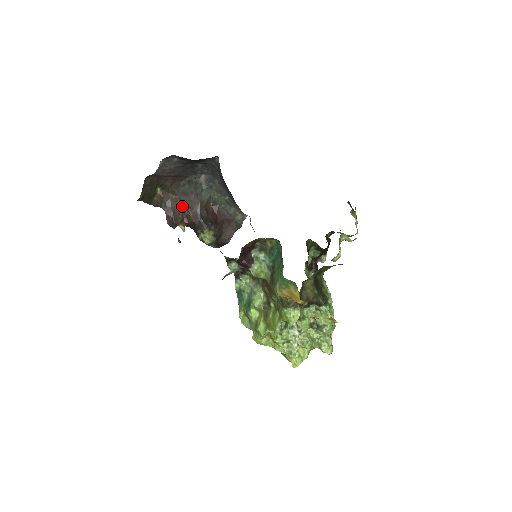
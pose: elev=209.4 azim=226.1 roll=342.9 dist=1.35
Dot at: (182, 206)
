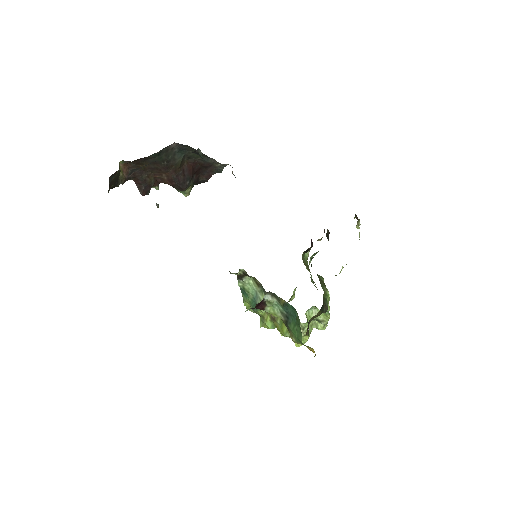
Dot at: (153, 171)
